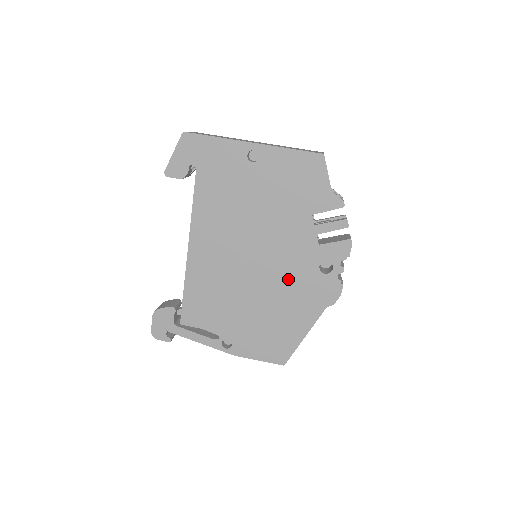
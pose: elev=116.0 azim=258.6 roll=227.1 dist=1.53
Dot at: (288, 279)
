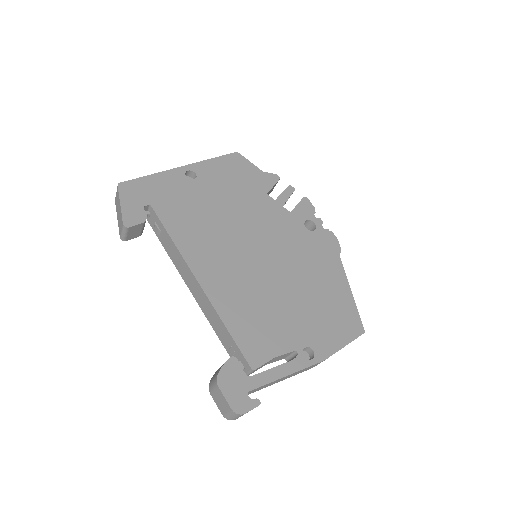
Dot at: (296, 252)
